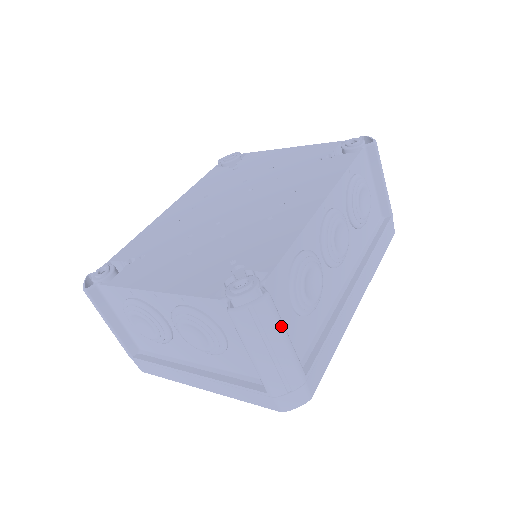
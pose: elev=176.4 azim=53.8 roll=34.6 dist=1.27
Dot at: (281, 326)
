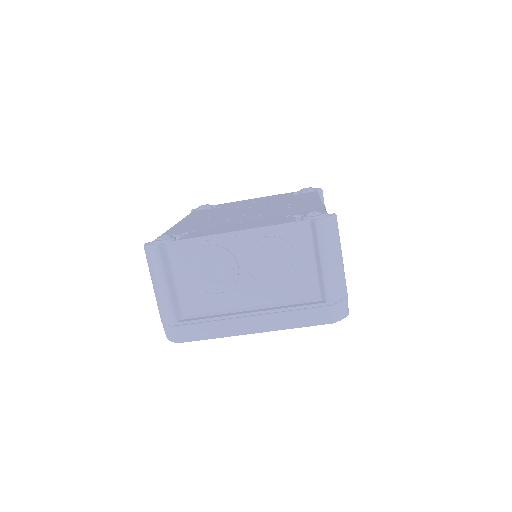
Dot at: occluded
